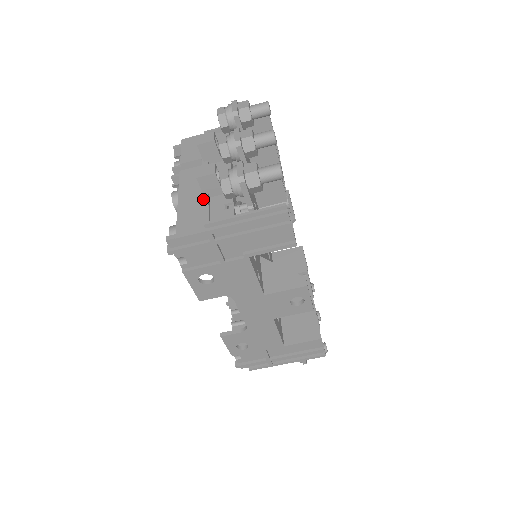
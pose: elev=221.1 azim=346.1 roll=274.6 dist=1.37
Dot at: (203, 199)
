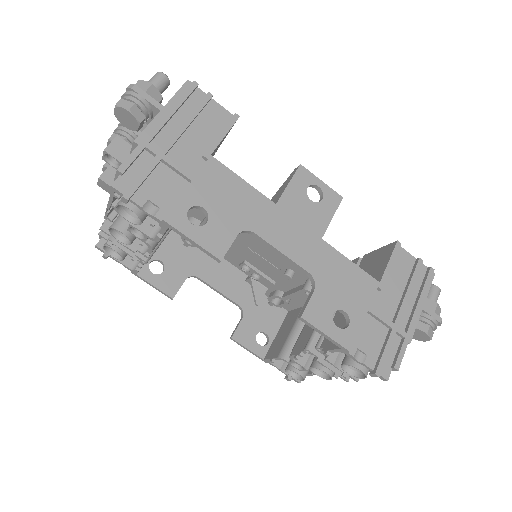
Dot at: occluded
